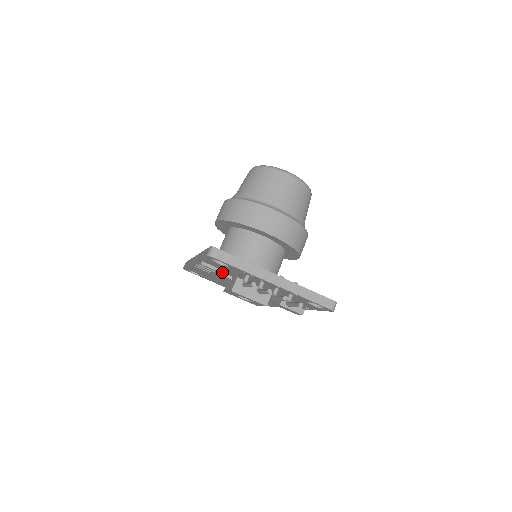
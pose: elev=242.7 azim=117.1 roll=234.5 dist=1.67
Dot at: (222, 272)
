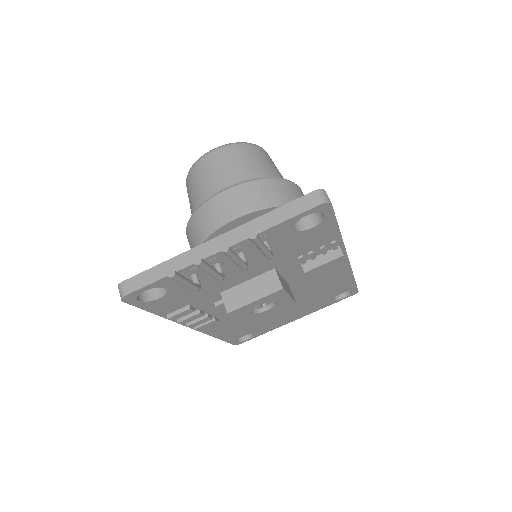
Dot at: (209, 305)
